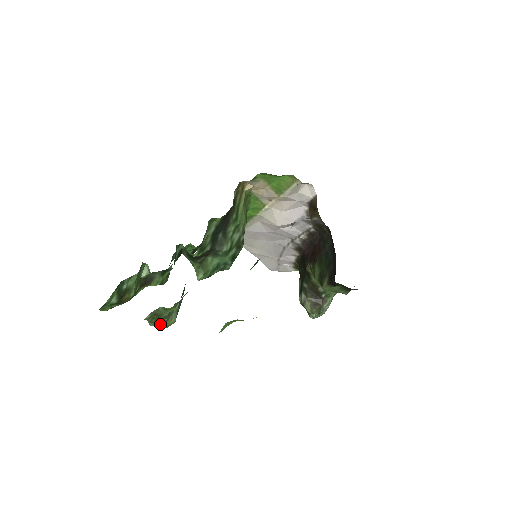
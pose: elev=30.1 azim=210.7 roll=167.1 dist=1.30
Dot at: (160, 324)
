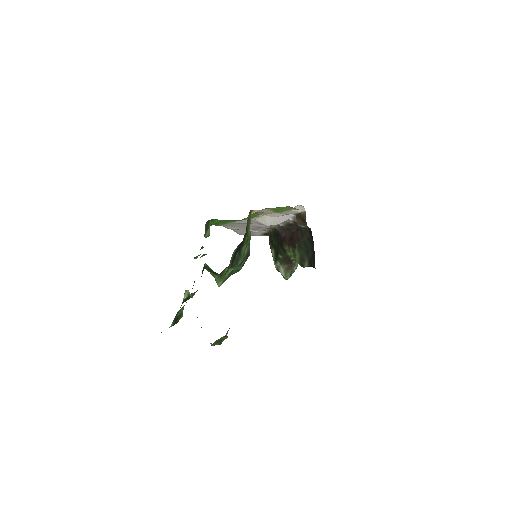
Dot at: (220, 344)
